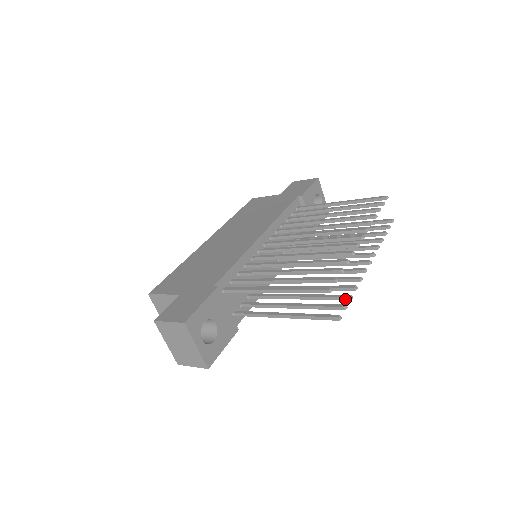
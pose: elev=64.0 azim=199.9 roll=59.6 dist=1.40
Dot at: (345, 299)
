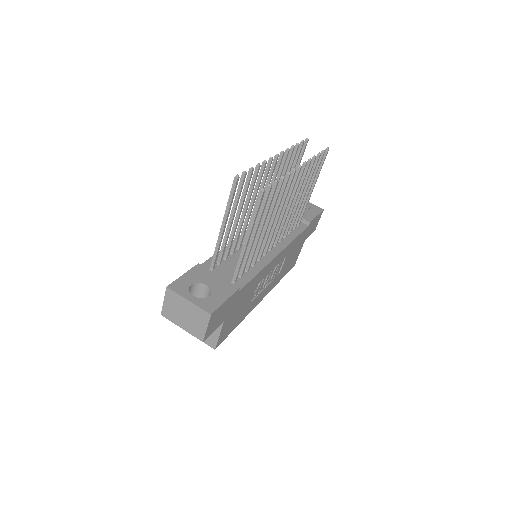
Dot at: (275, 186)
